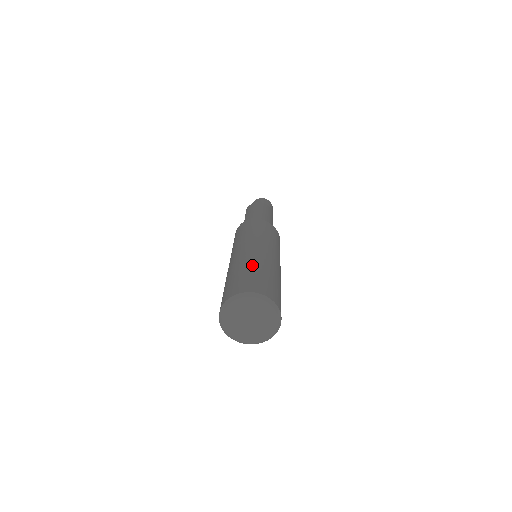
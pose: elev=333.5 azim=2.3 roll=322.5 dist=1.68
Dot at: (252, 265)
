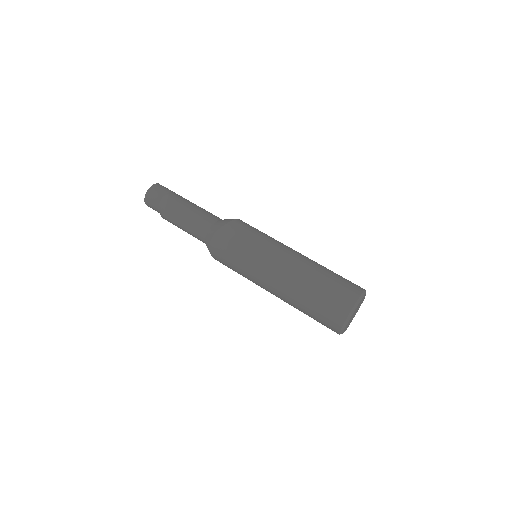
Dot at: (312, 282)
